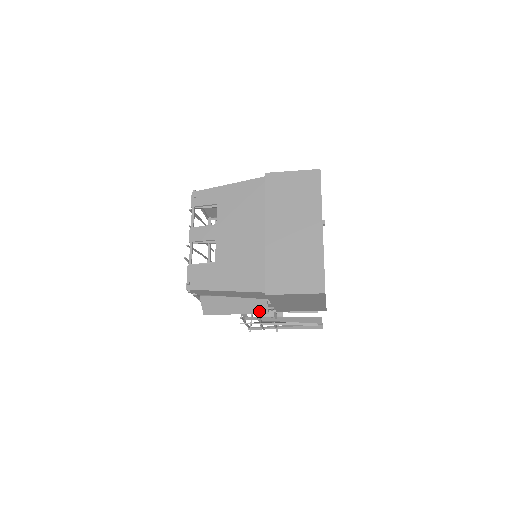
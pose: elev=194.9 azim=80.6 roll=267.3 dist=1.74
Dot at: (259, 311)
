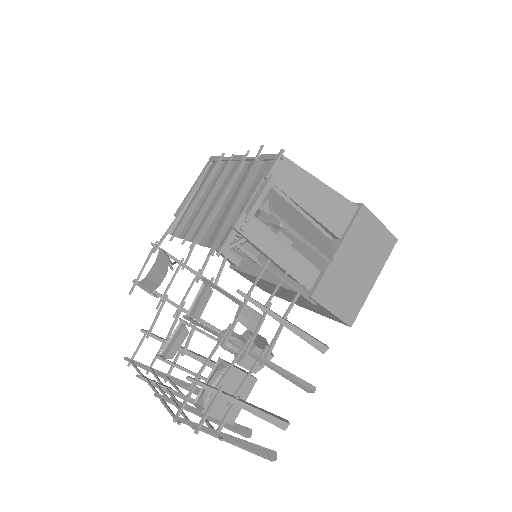
Dot at: (325, 252)
